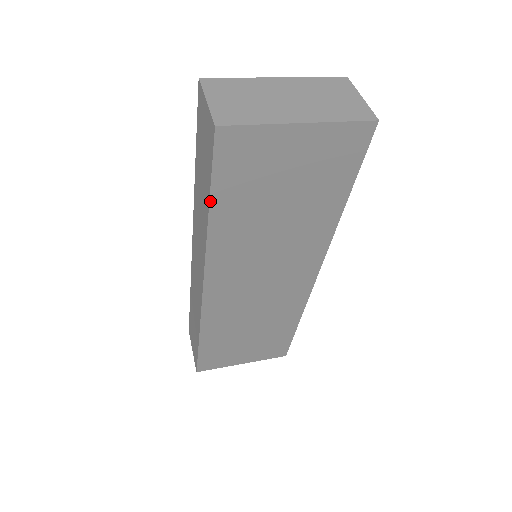
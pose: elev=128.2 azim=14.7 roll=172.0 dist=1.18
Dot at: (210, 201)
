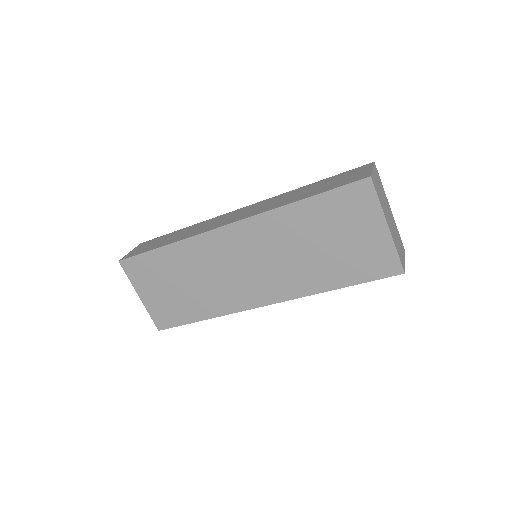
Dot at: (313, 196)
